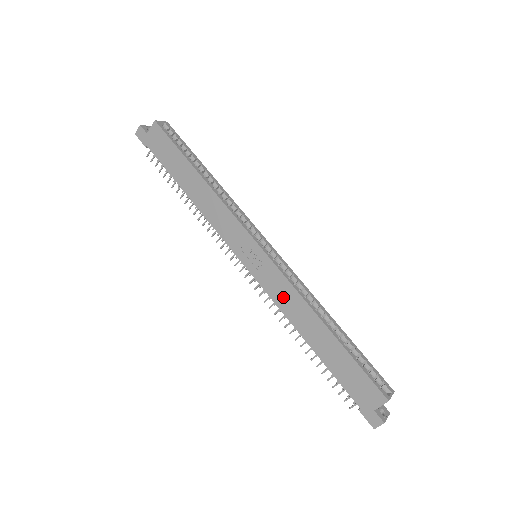
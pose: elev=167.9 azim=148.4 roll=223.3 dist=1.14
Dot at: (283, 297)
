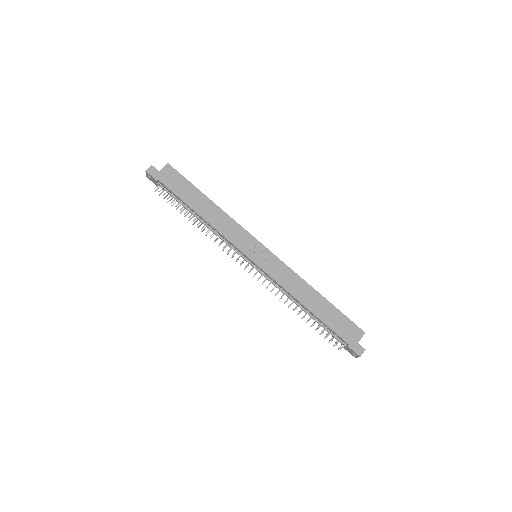
Dot at: (285, 278)
